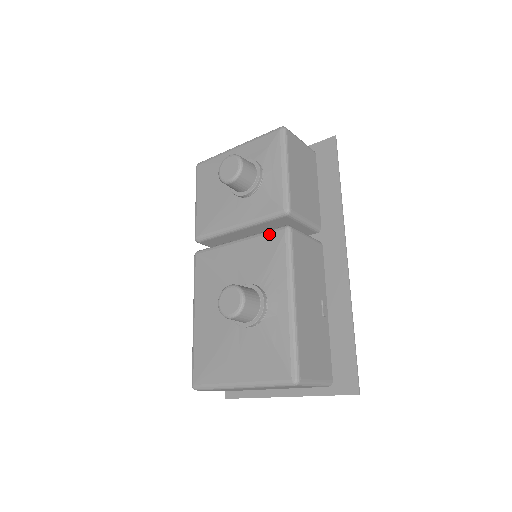
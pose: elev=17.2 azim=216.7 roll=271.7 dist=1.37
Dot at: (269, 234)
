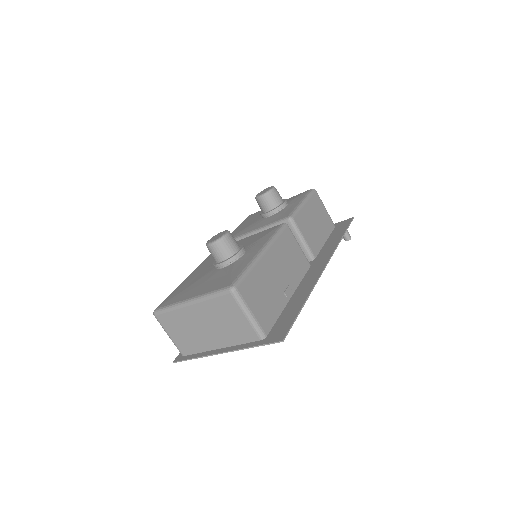
Dot at: (270, 228)
